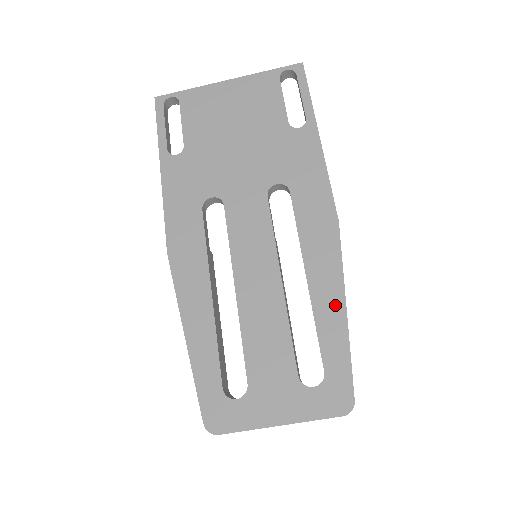
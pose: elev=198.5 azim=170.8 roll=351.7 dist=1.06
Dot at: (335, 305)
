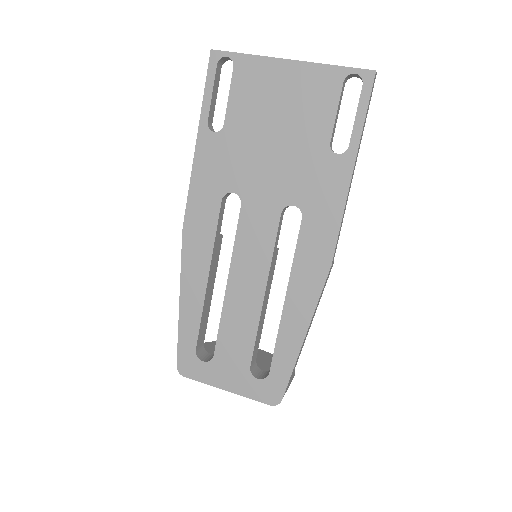
Dot at: (297, 332)
